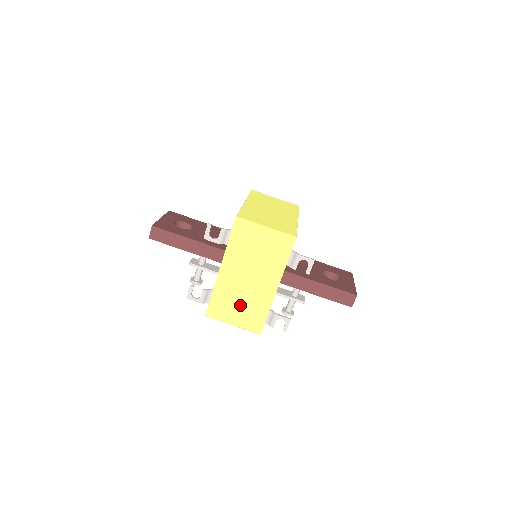
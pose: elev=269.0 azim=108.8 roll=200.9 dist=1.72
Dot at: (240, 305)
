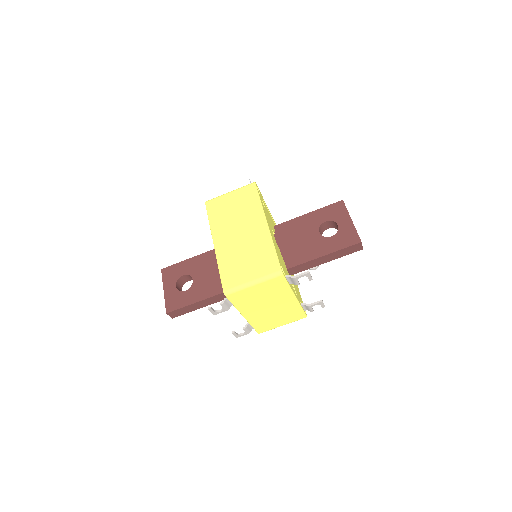
Dot at: (277, 318)
